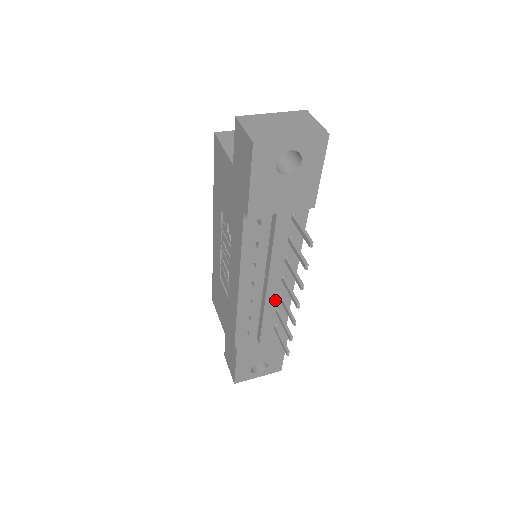
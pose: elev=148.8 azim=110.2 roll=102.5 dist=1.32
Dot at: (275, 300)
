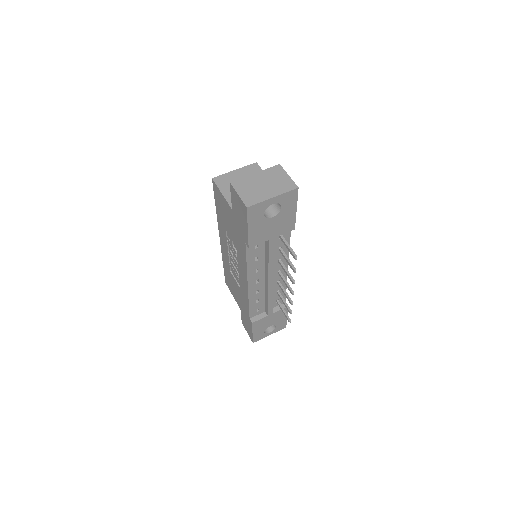
Dot at: (275, 286)
